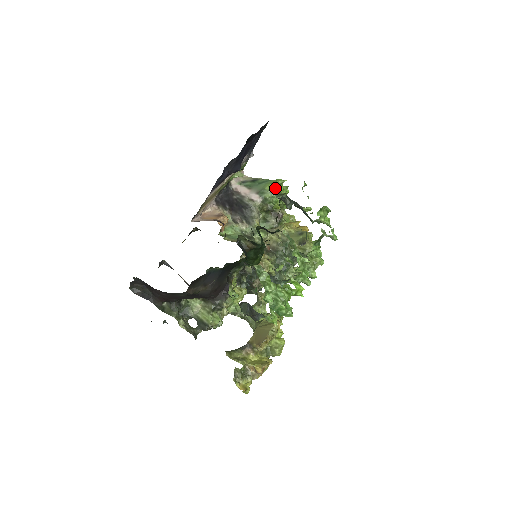
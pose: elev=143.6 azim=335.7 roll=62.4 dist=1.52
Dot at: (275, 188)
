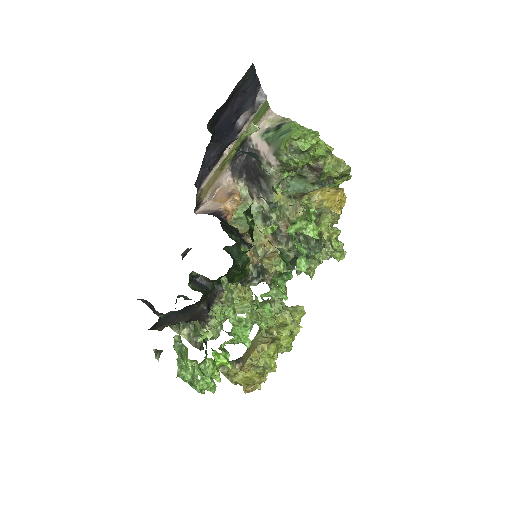
Dot at: (293, 145)
